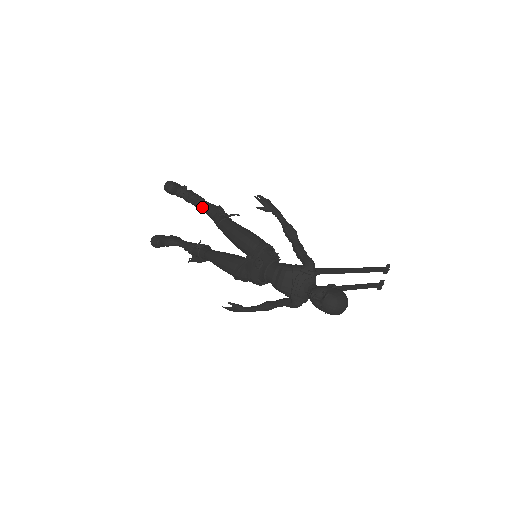
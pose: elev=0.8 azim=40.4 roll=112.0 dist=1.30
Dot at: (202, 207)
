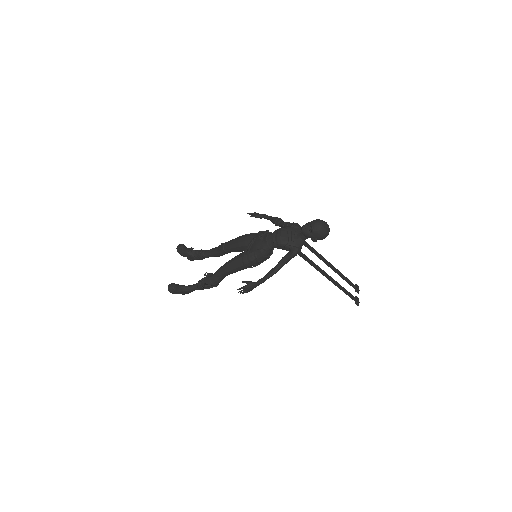
Dot at: (208, 252)
